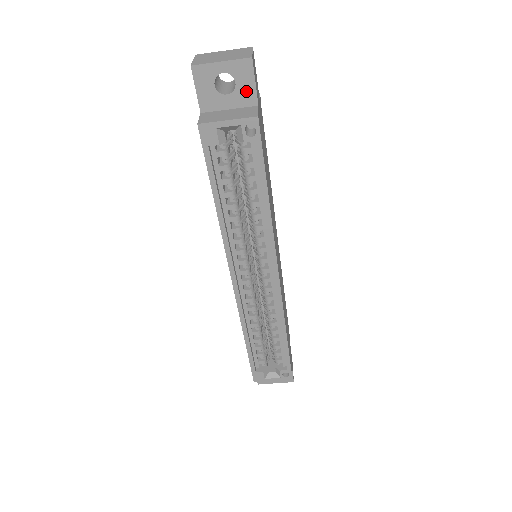
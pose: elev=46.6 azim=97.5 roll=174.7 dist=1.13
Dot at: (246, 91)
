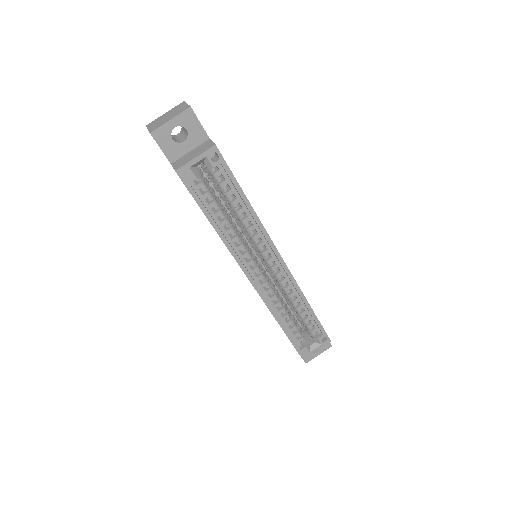
Dot at: (196, 132)
